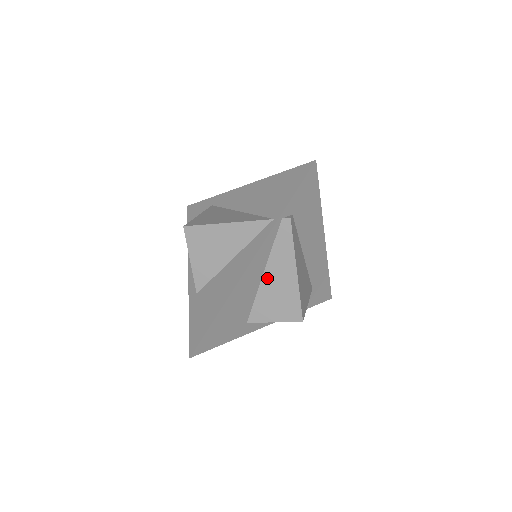
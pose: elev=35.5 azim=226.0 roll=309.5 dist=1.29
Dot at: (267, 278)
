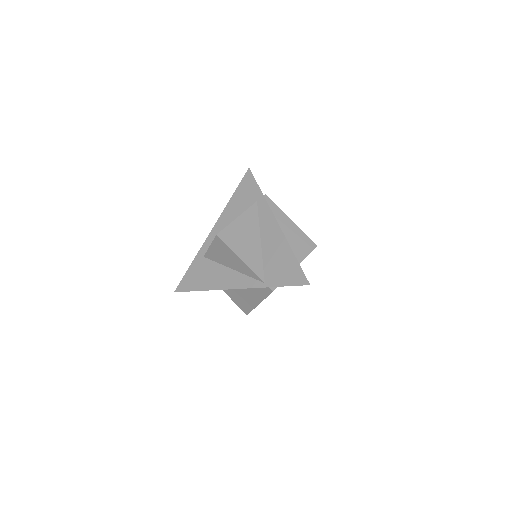
Dot at: (243, 290)
